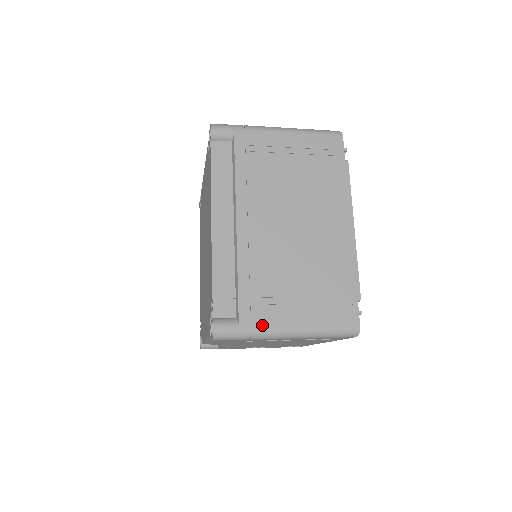
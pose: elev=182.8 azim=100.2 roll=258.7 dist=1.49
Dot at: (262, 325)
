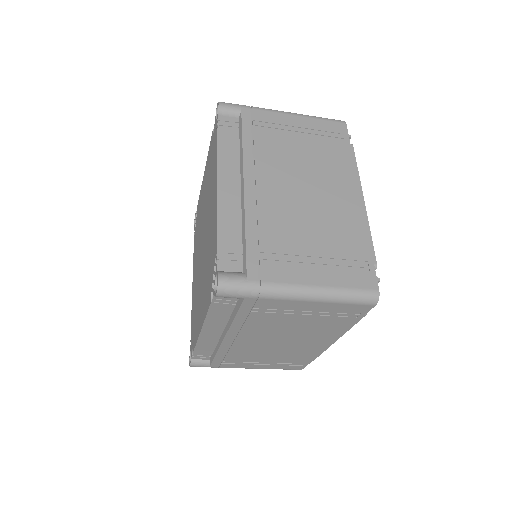
Dot at: (272, 280)
